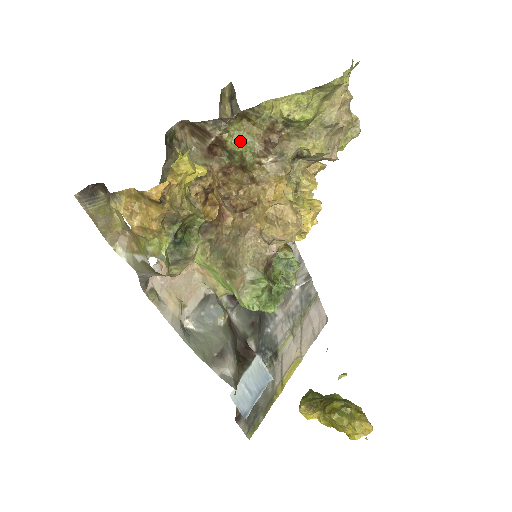
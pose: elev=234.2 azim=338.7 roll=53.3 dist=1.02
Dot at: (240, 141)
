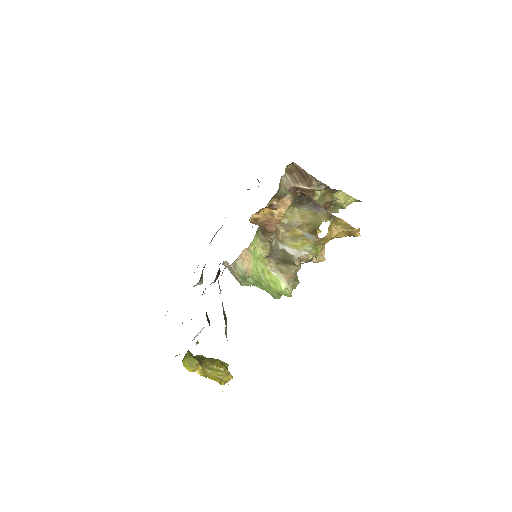
Dot at: (320, 199)
